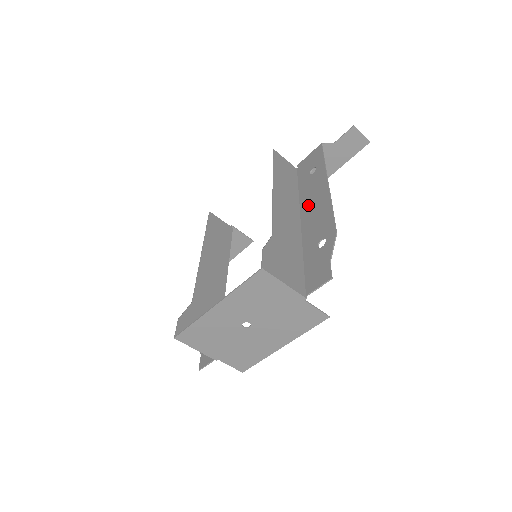
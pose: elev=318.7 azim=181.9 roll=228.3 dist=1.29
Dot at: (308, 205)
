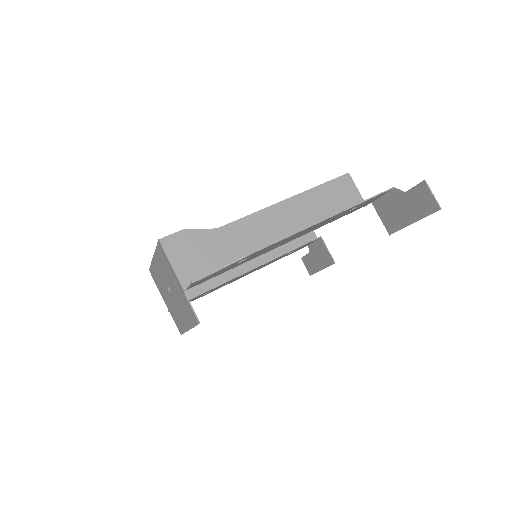
Dot at: occluded
